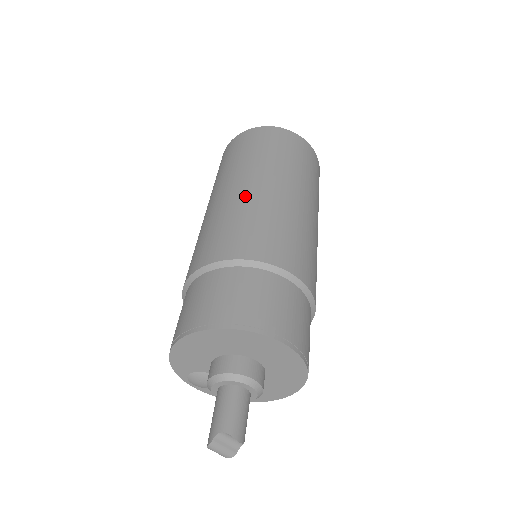
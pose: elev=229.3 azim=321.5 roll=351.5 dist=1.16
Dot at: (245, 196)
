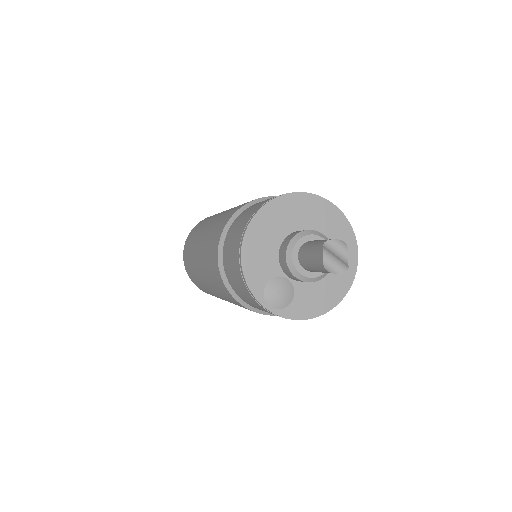
Dot at: (227, 210)
